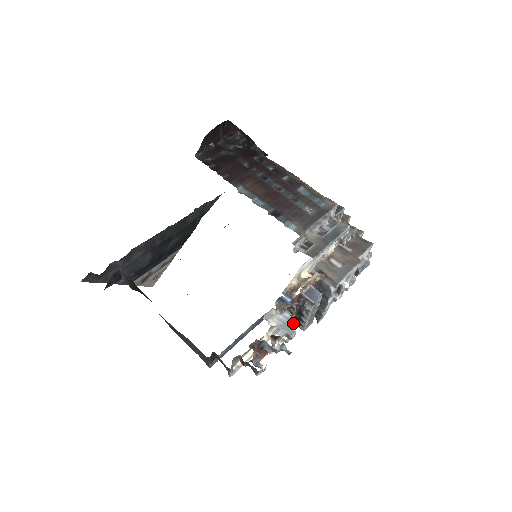
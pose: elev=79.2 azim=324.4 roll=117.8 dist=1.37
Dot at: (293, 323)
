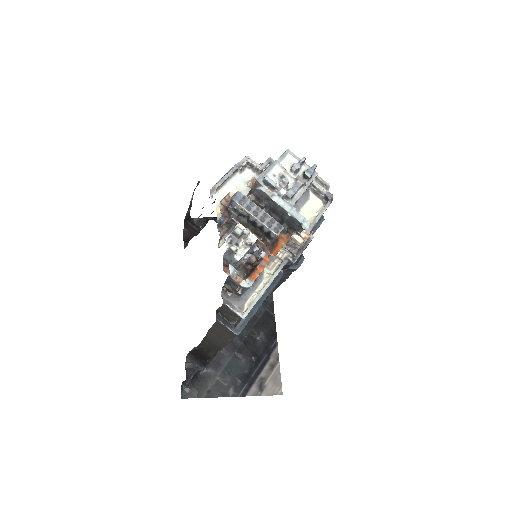
Dot at: (236, 226)
